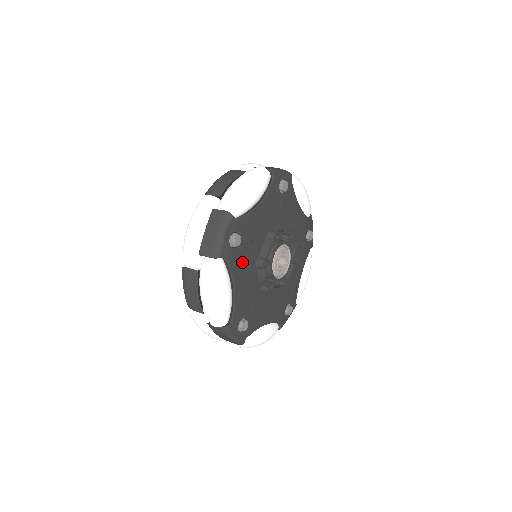
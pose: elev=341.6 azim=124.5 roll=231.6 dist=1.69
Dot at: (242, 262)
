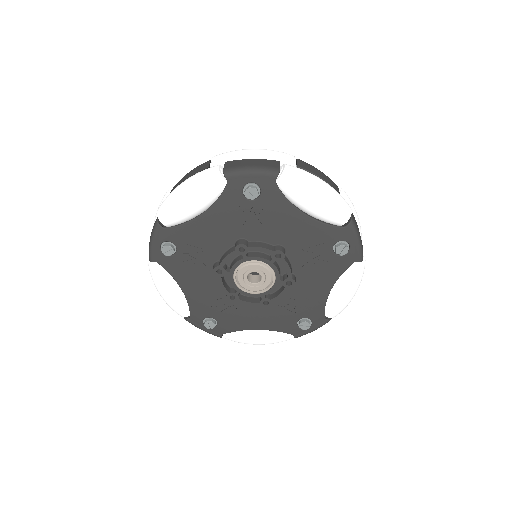
Dot at: (233, 214)
